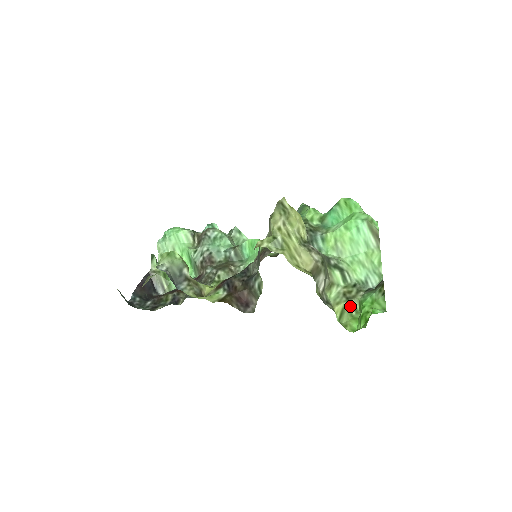
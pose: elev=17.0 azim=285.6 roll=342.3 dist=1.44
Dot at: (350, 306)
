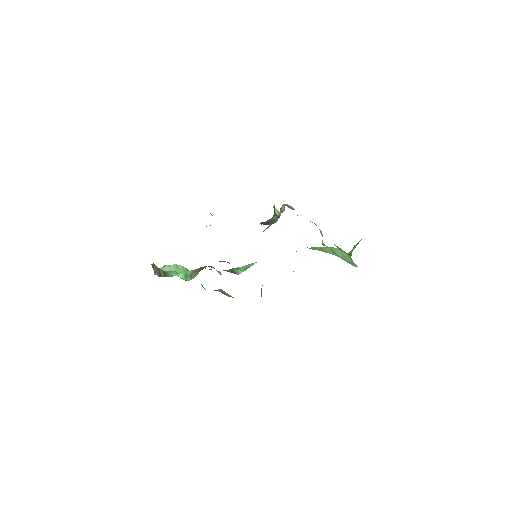
Dot at: occluded
